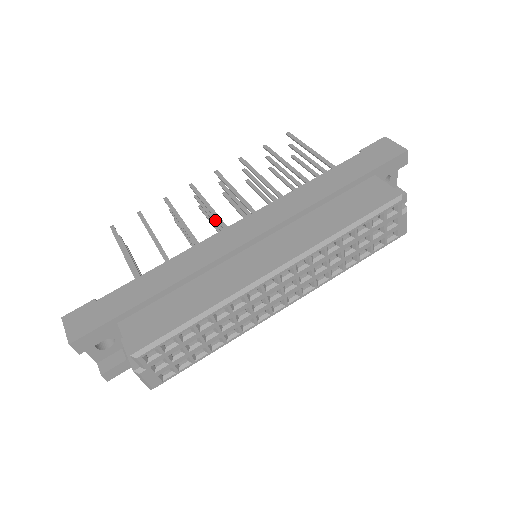
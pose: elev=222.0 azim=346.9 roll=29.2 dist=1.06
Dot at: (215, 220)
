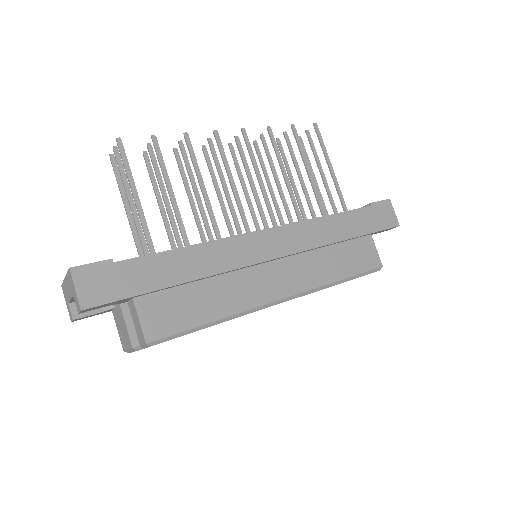
Dot at: (226, 189)
